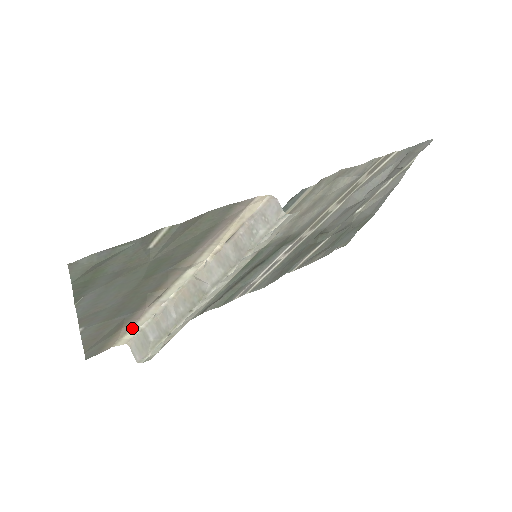
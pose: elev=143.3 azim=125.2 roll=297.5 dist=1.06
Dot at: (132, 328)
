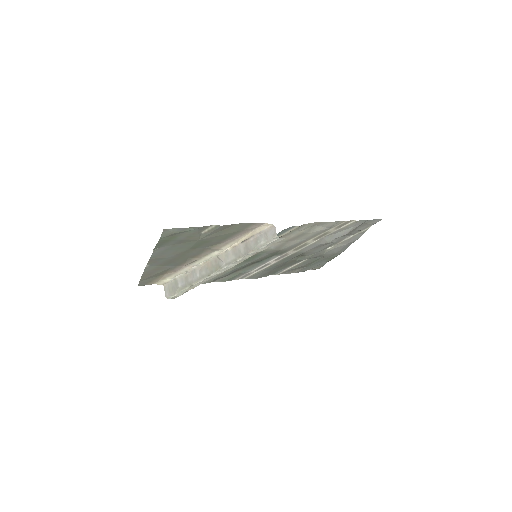
Dot at: (170, 276)
